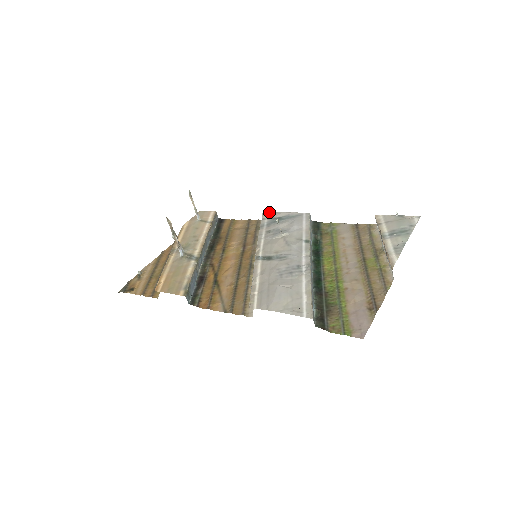
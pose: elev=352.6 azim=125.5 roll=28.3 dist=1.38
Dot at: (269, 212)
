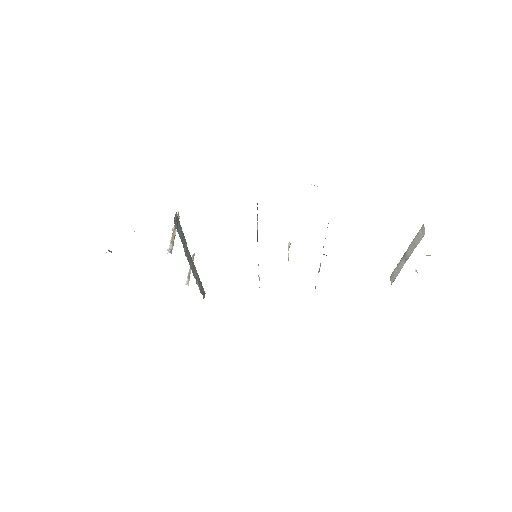
Dot at: occluded
